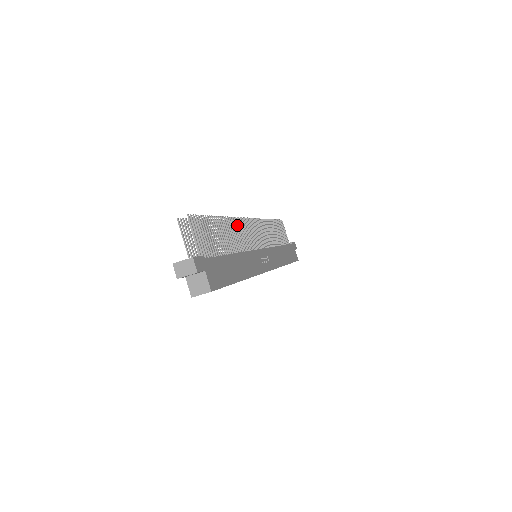
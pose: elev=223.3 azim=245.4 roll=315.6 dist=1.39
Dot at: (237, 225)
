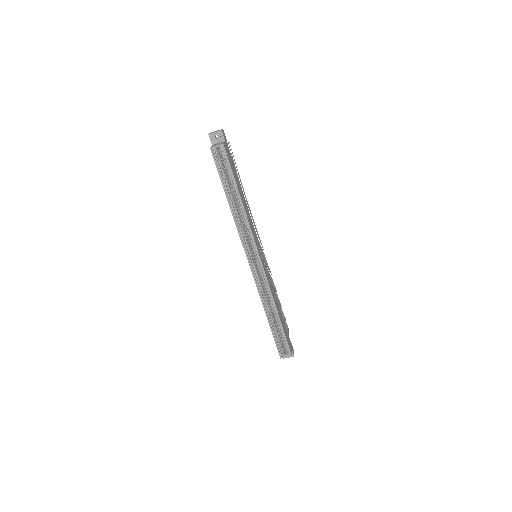
Dot at: (252, 218)
